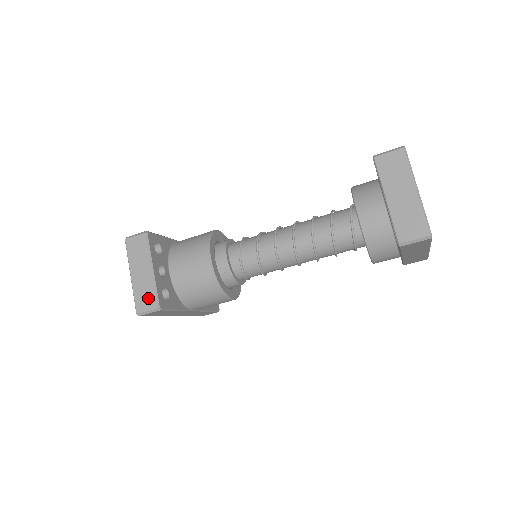
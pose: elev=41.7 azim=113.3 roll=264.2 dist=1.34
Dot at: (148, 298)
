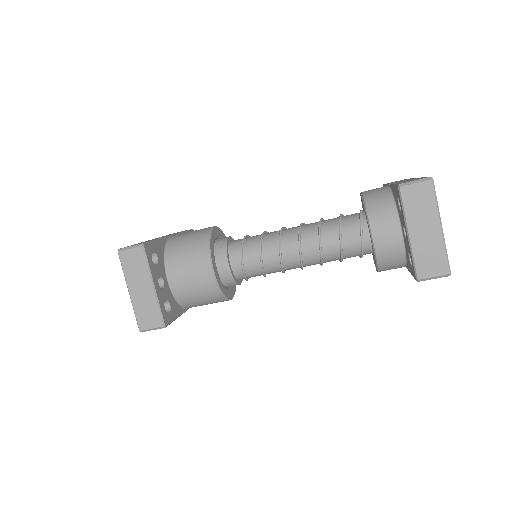
Dot at: (151, 316)
